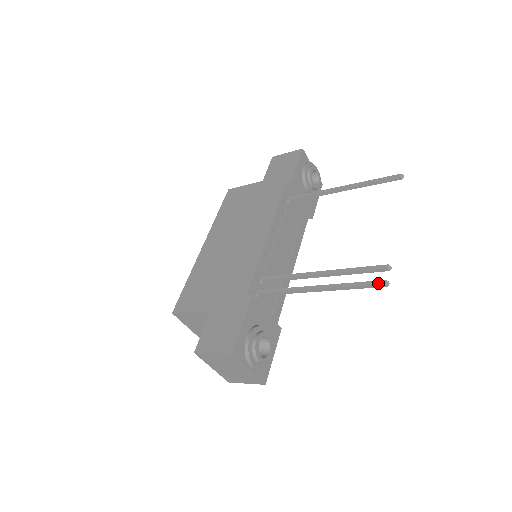
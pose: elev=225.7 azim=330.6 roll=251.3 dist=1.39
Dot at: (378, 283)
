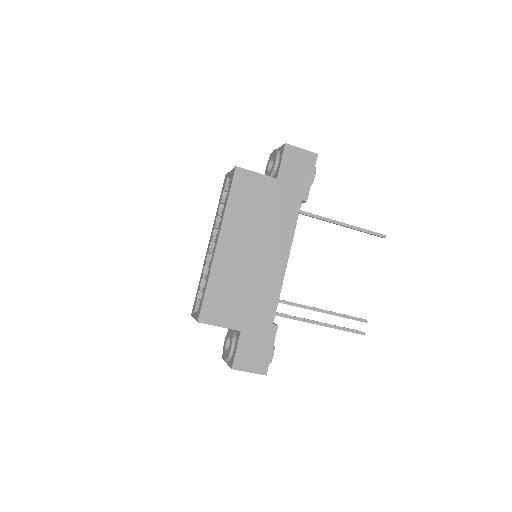
Dot at: (360, 333)
